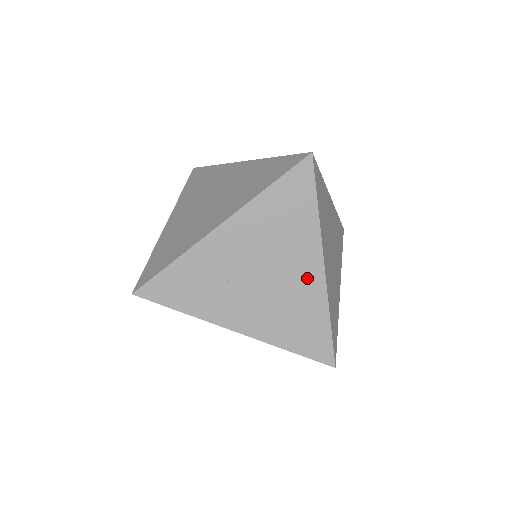
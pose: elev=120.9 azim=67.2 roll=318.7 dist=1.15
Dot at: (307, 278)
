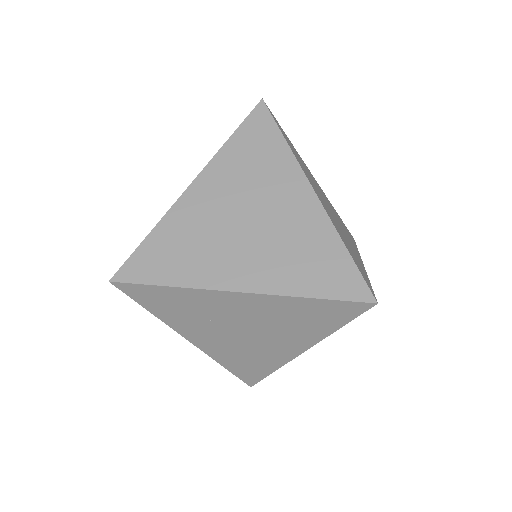
Dot at: (281, 351)
